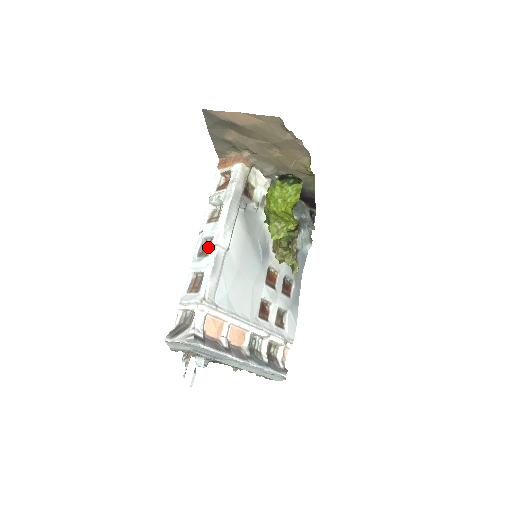
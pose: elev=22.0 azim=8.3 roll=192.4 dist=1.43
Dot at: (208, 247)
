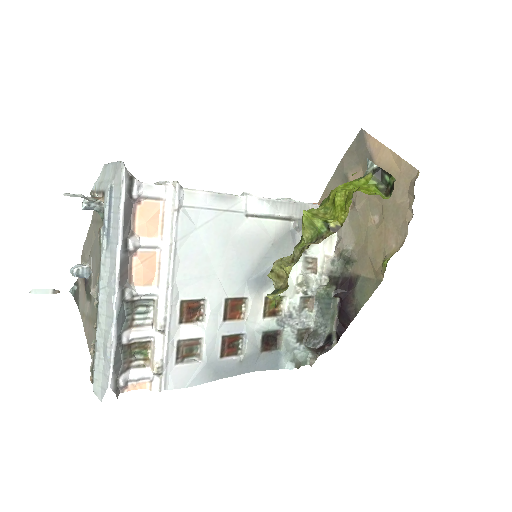
Dot at: occluded
